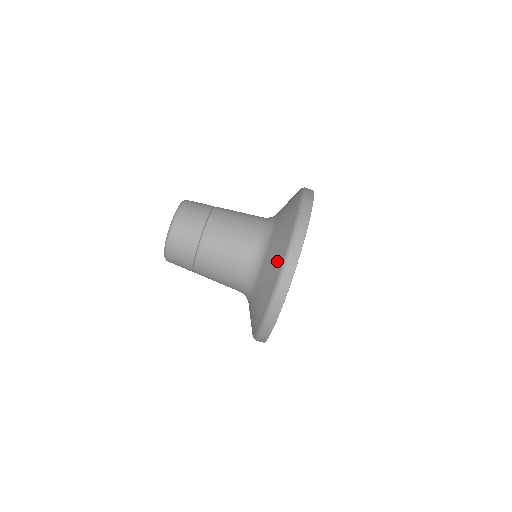
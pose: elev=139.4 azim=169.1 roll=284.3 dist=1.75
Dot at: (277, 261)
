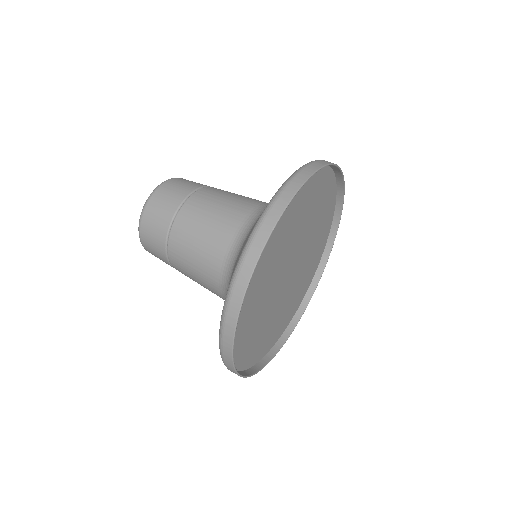
Dot at: occluded
